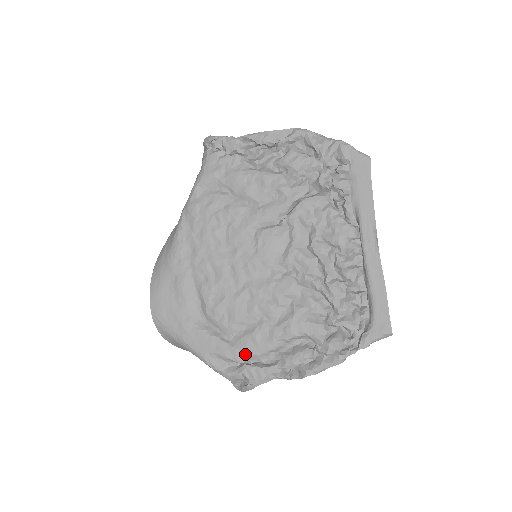
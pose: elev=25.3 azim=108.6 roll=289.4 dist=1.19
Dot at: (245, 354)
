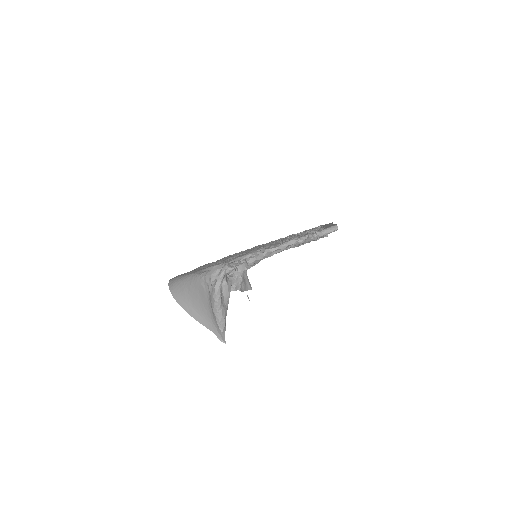
Dot at: occluded
